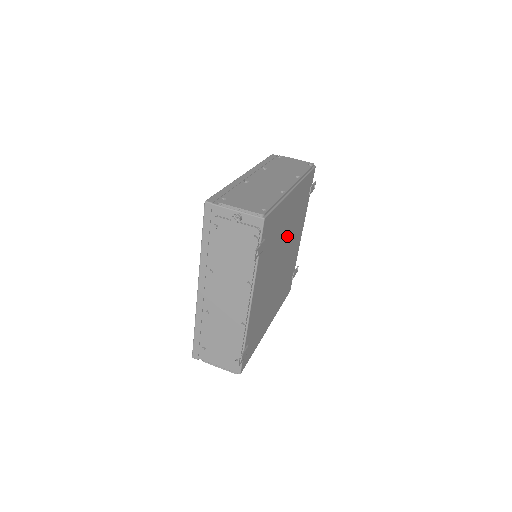
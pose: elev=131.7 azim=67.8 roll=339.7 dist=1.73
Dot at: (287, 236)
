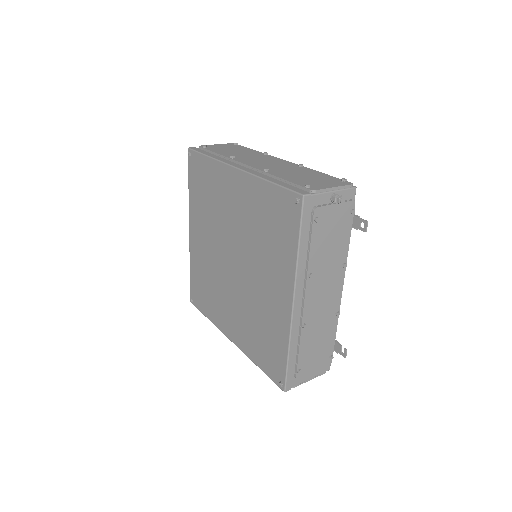
Dot at: occluded
